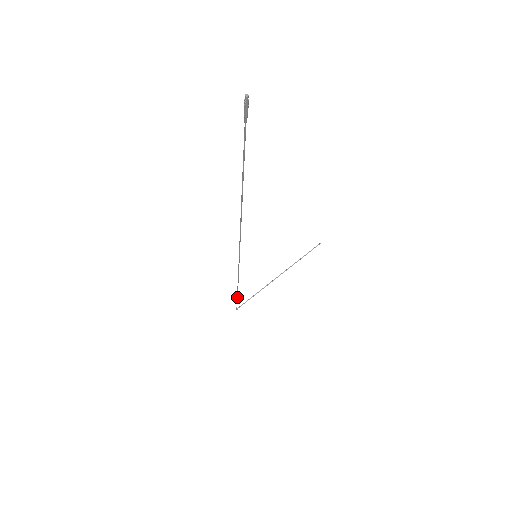
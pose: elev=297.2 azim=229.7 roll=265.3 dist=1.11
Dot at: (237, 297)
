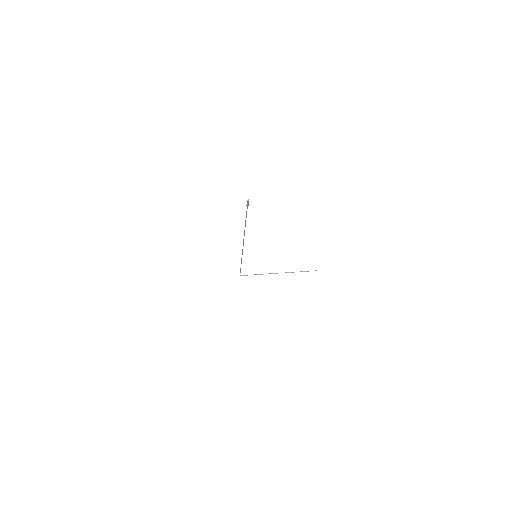
Dot at: (240, 270)
